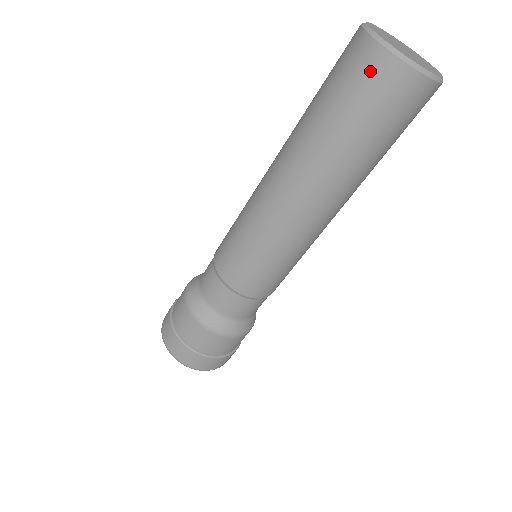
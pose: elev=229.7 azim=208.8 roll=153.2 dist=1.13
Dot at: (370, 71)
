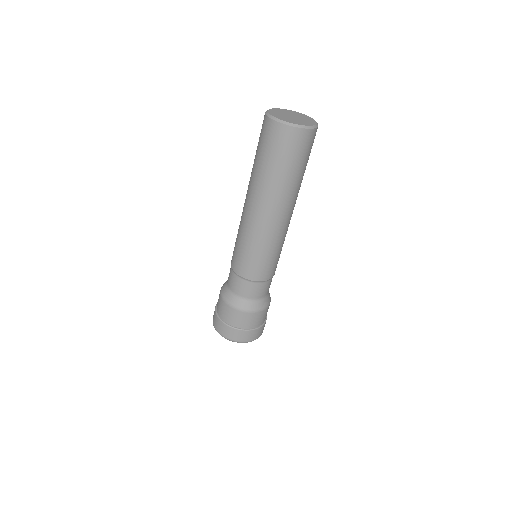
Dot at: (264, 128)
